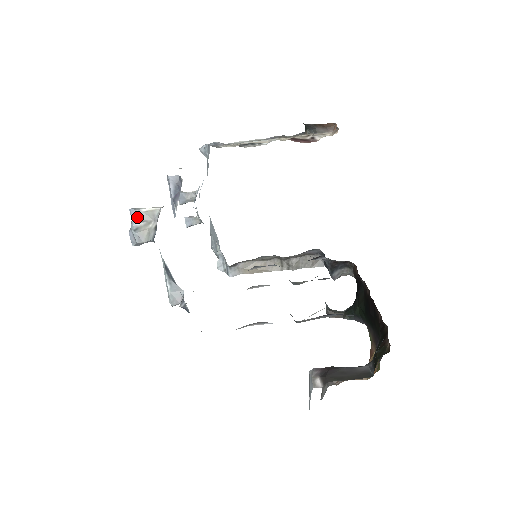
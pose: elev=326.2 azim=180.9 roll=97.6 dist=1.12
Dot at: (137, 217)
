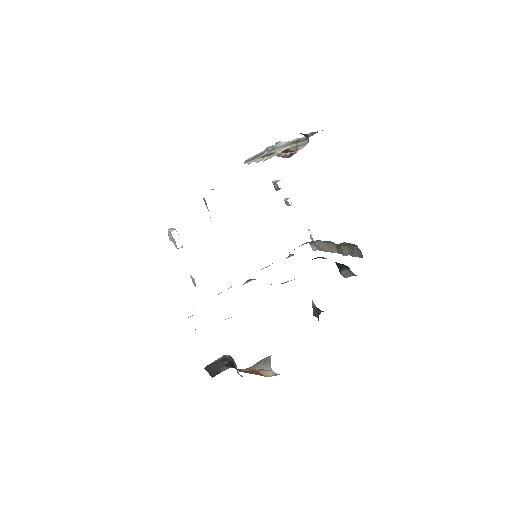
Dot at: (168, 235)
